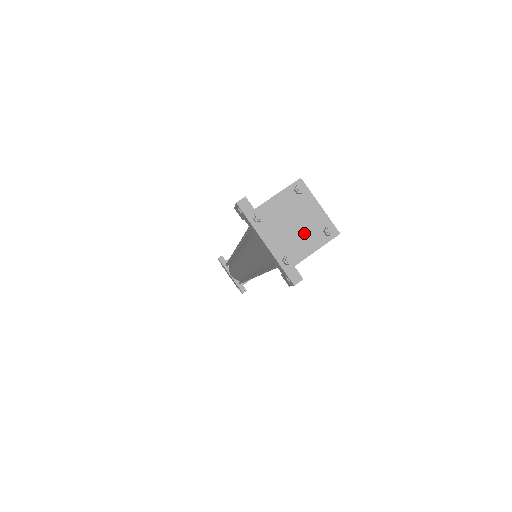
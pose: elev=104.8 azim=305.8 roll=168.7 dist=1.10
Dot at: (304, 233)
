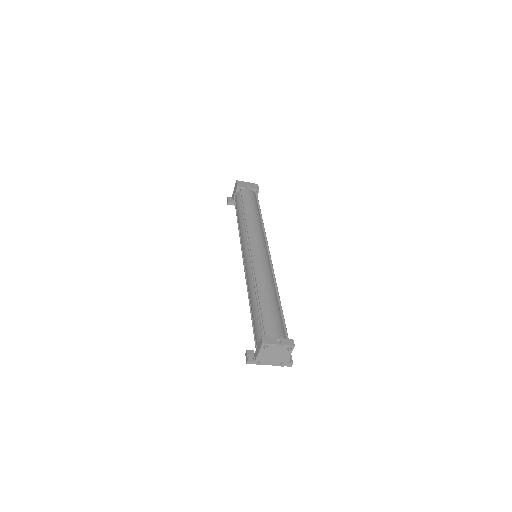
Dot at: (281, 354)
